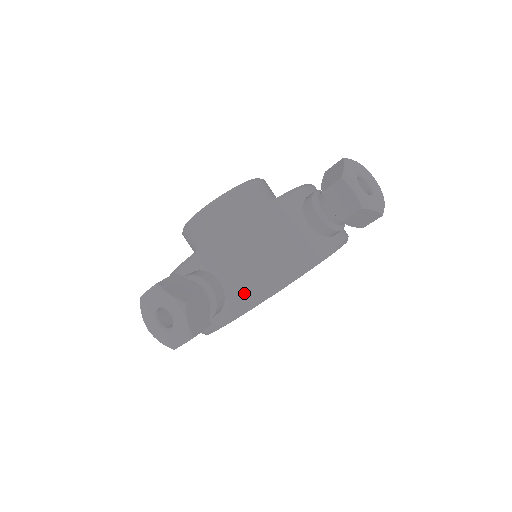
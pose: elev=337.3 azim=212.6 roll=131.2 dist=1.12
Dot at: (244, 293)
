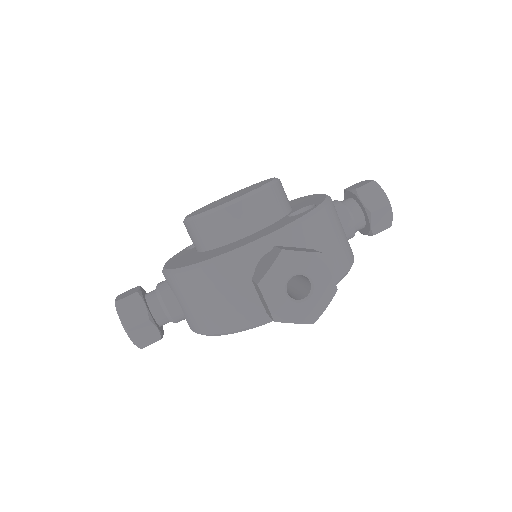
Dot at: (193, 323)
